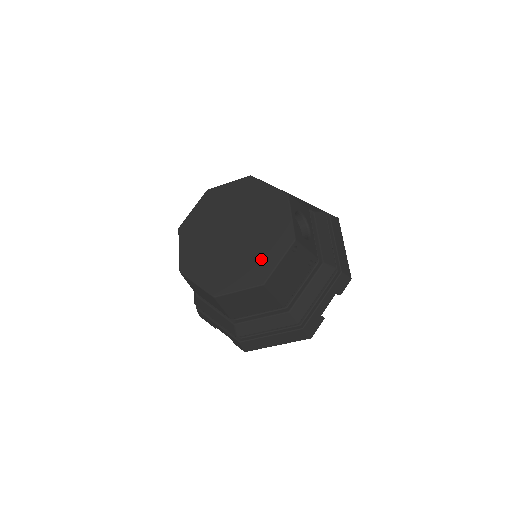
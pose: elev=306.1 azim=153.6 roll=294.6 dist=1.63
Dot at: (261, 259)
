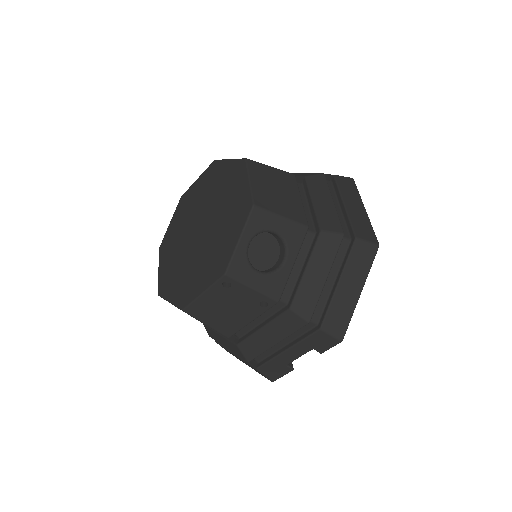
Dot at: (196, 278)
